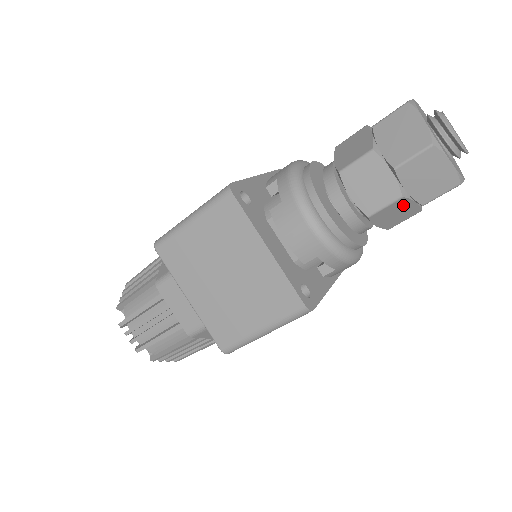
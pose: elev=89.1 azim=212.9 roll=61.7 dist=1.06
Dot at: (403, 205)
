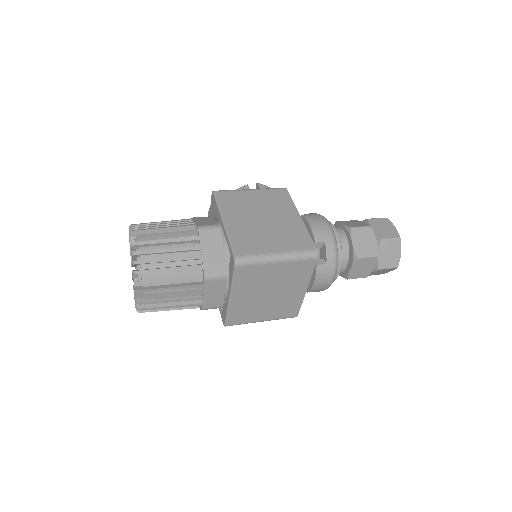
Dot at: occluded
